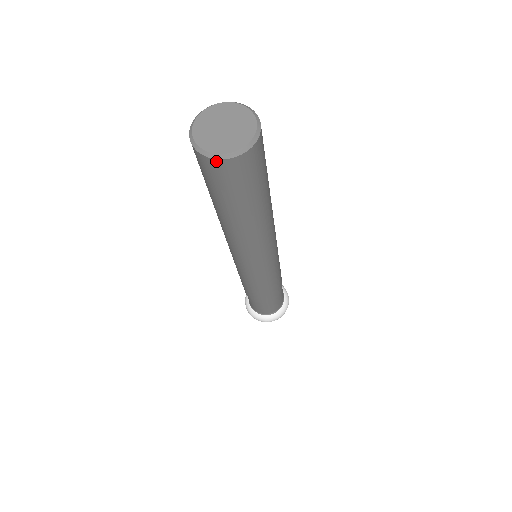
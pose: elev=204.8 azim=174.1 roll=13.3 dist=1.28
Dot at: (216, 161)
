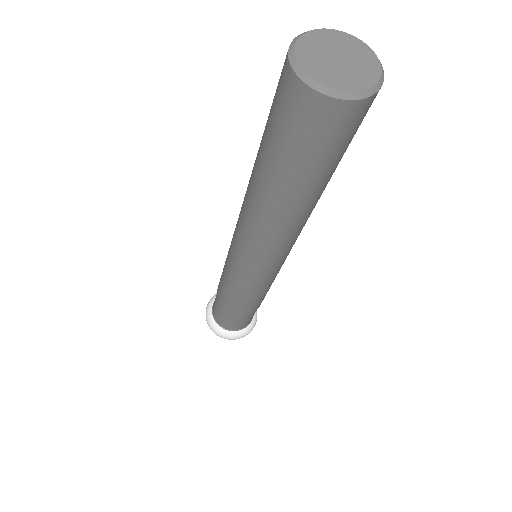
Dot at: (359, 103)
